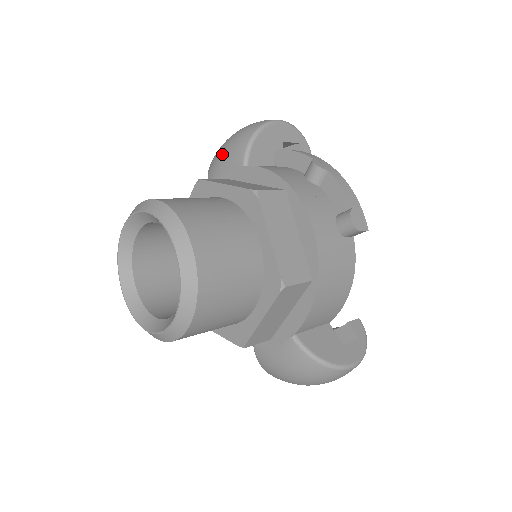
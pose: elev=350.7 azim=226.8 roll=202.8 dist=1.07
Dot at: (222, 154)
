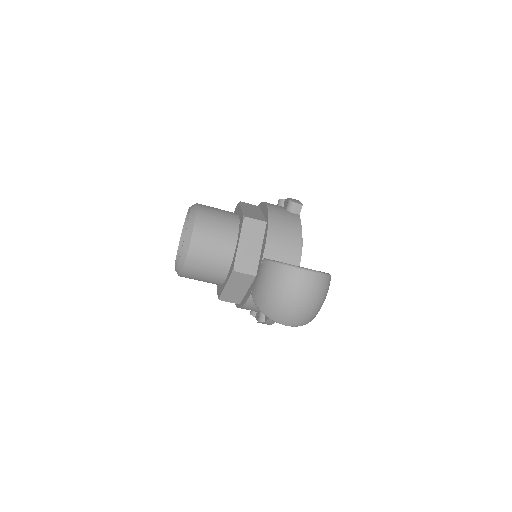
Dot at: occluded
